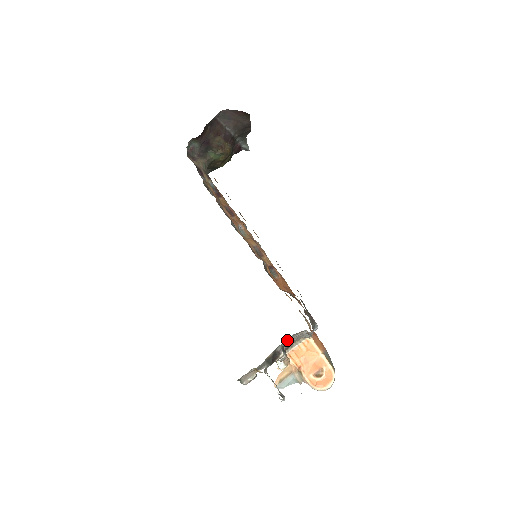
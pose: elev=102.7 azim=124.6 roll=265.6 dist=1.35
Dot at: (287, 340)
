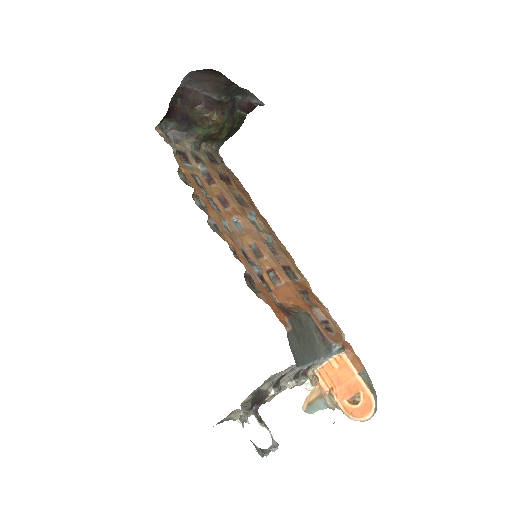
Dot at: (276, 376)
